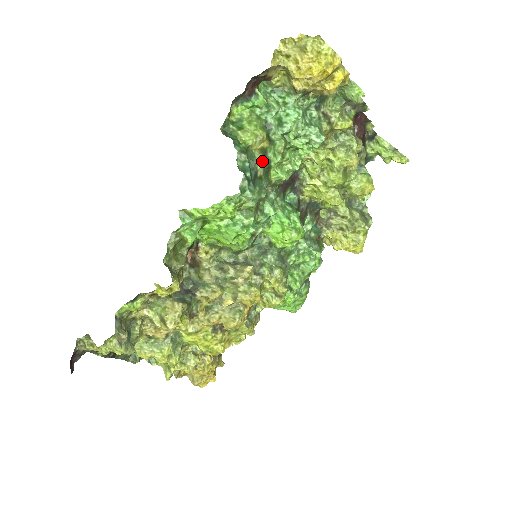
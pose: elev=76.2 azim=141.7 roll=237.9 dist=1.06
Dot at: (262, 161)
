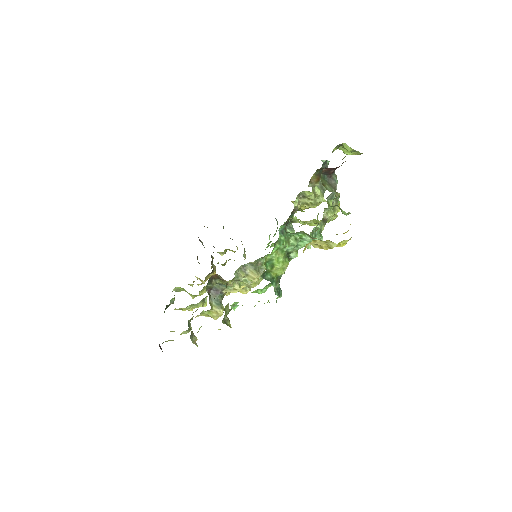
Dot at: occluded
